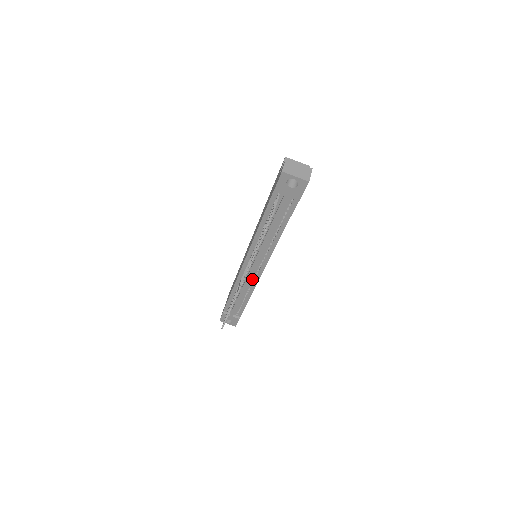
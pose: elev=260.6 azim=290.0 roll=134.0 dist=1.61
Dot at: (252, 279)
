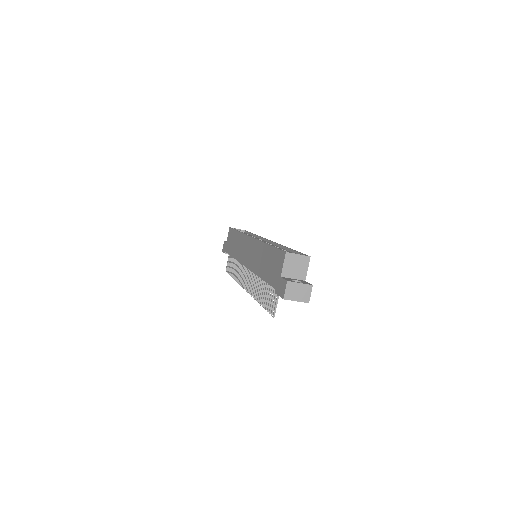
Dot at: occluded
